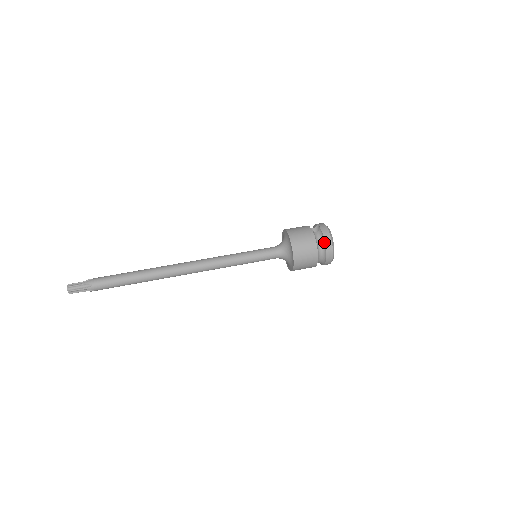
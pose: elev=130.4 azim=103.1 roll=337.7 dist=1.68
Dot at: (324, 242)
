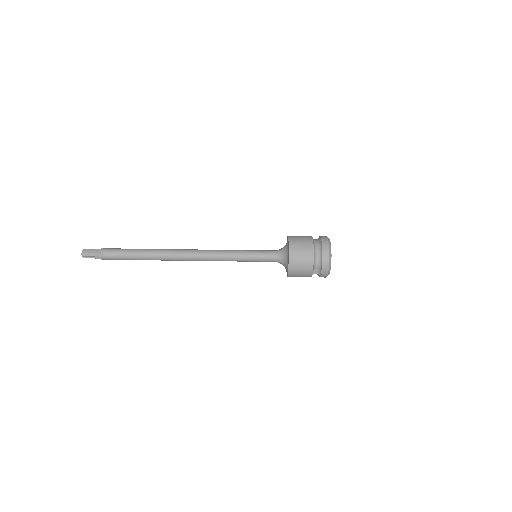
Dot at: (320, 239)
